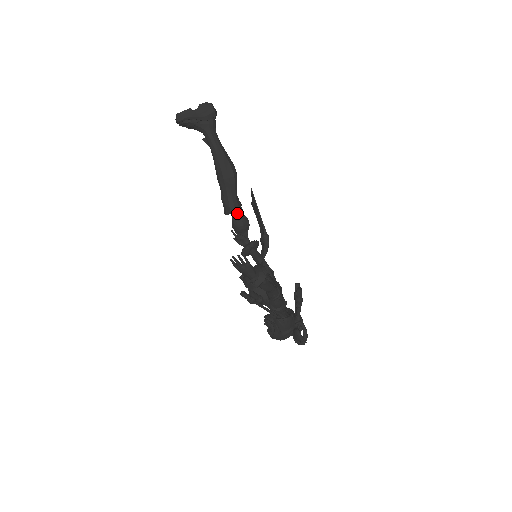
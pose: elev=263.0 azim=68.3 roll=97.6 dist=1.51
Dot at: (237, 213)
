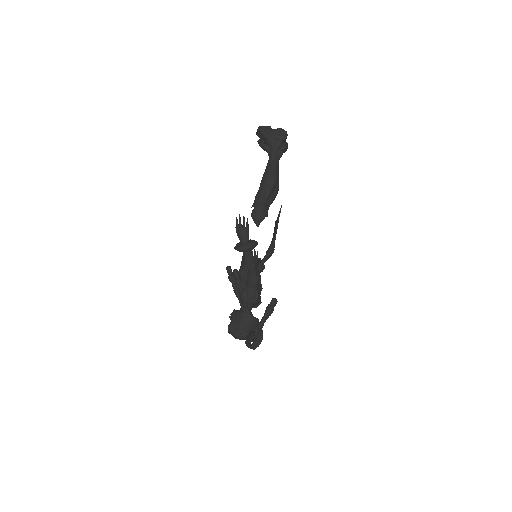
Dot at: (261, 203)
